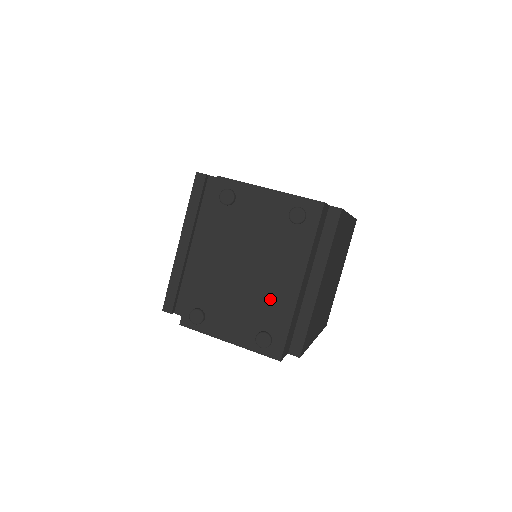
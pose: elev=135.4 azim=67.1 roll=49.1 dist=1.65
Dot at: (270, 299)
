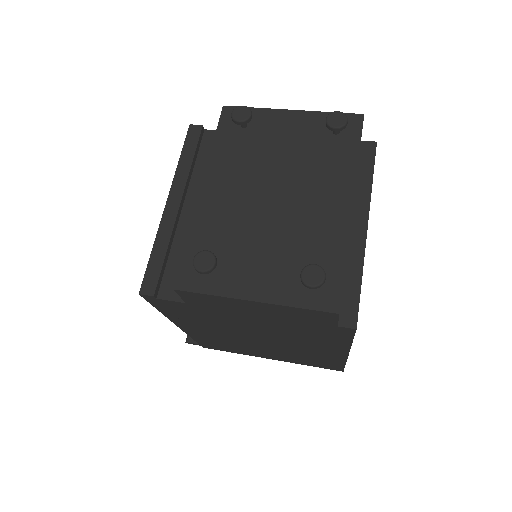
Dot at: (311, 231)
